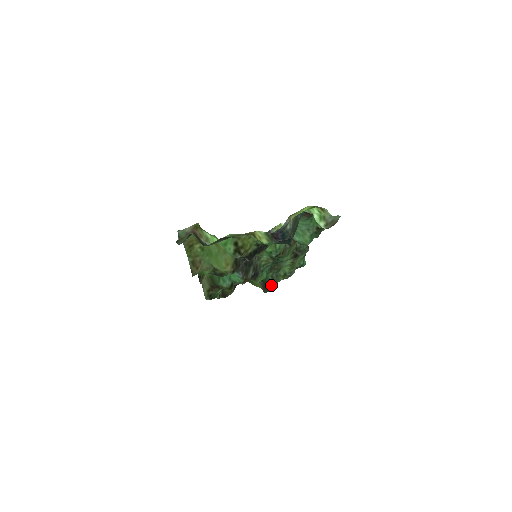
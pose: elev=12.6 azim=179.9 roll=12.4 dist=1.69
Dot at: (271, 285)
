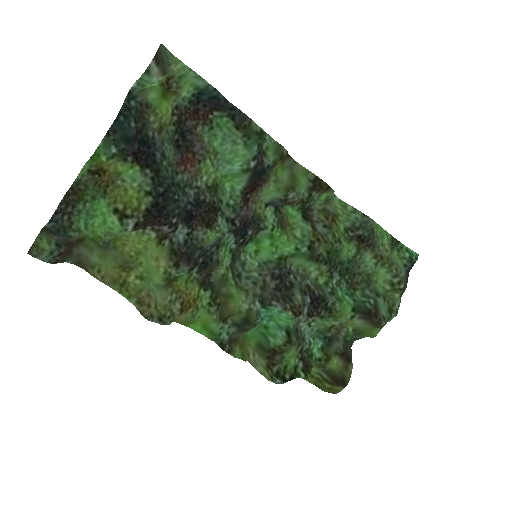
Dot at: (374, 308)
